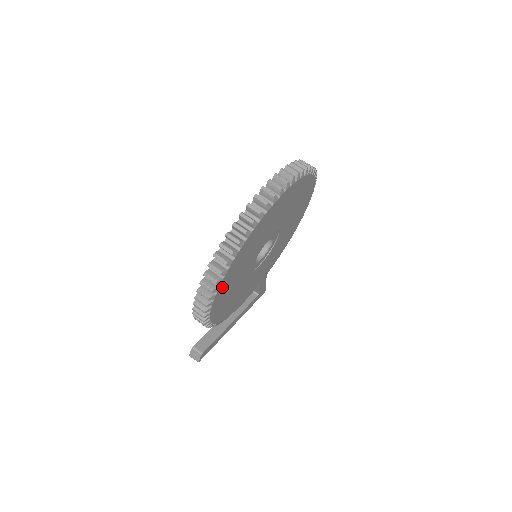
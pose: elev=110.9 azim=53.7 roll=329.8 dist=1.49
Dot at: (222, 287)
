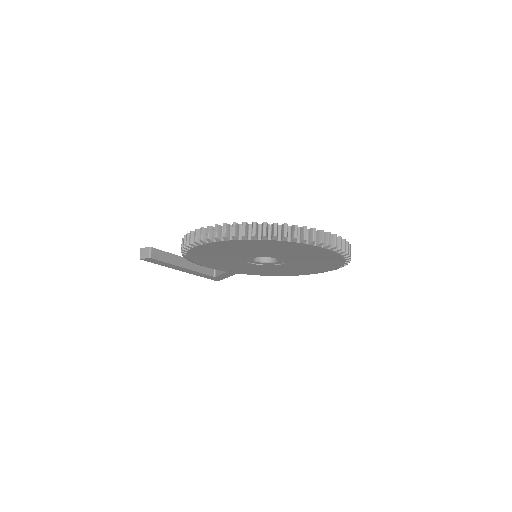
Dot at: (229, 243)
